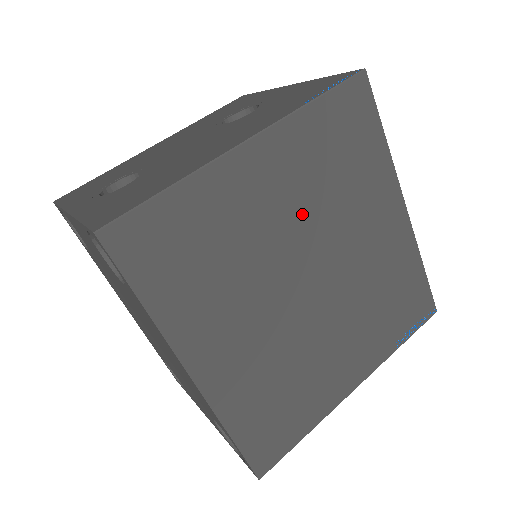
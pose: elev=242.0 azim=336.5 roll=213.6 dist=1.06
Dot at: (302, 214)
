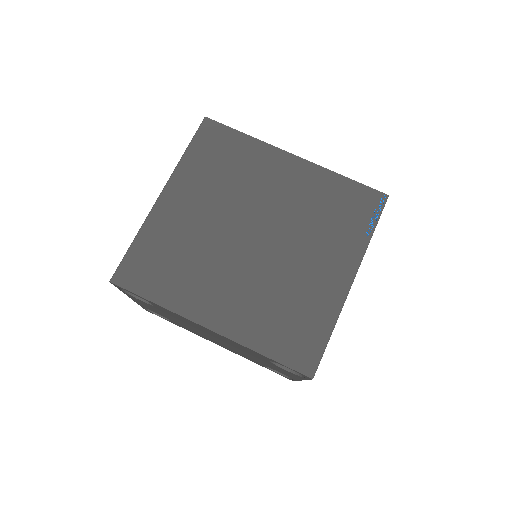
Dot at: (219, 206)
